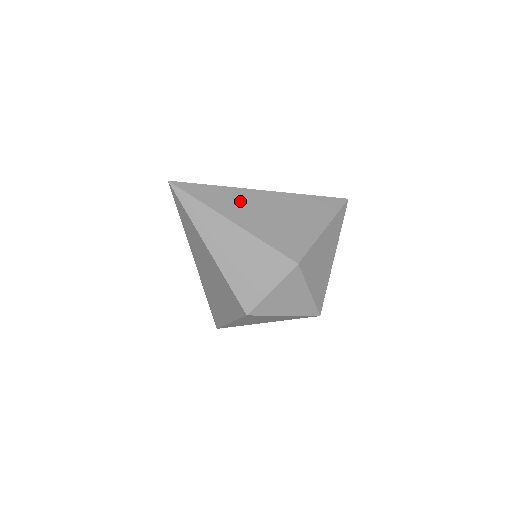
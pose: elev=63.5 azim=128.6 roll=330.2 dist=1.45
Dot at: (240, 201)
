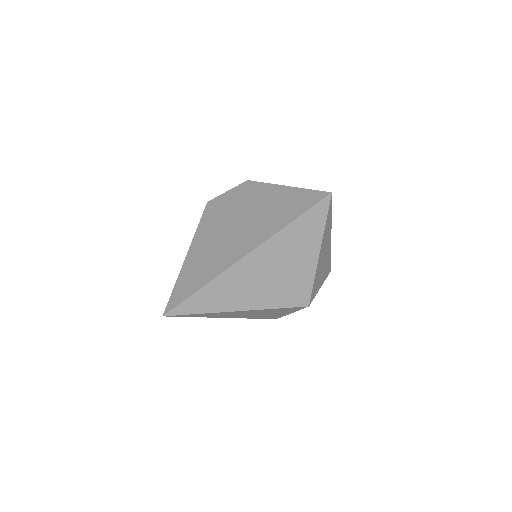
Dot at: (233, 286)
